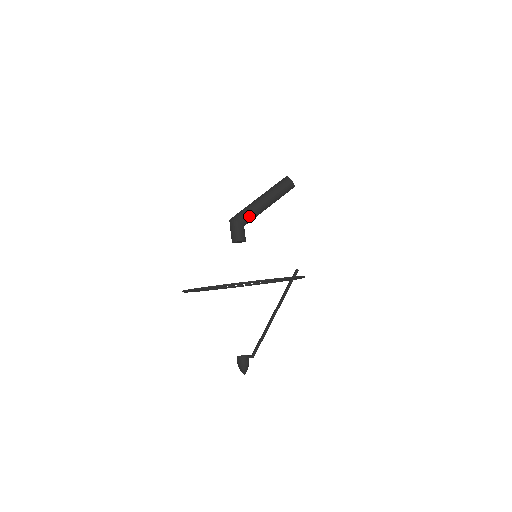
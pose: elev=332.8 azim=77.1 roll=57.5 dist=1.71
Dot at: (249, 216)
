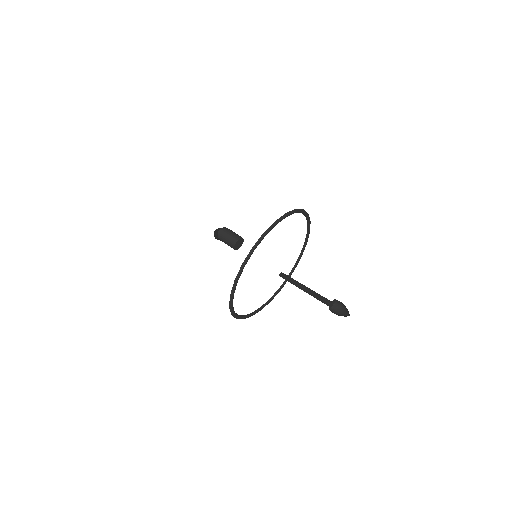
Dot at: occluded
